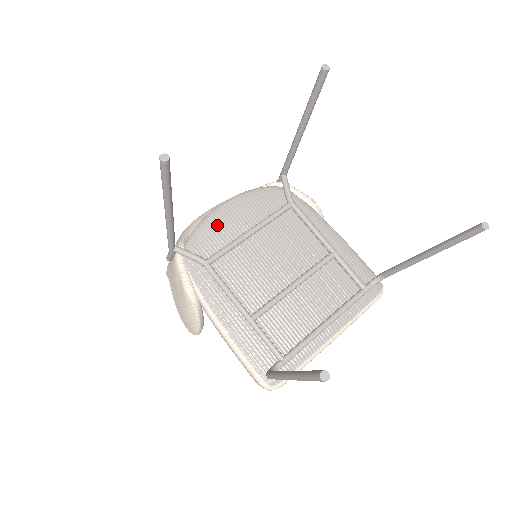
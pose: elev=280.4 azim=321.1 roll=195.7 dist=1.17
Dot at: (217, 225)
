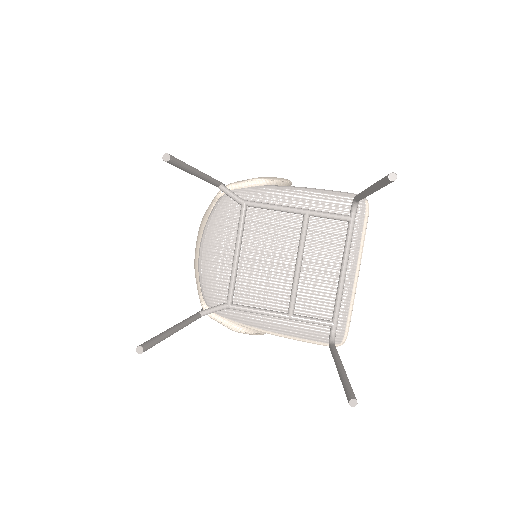
Dot at: (211, 271)
